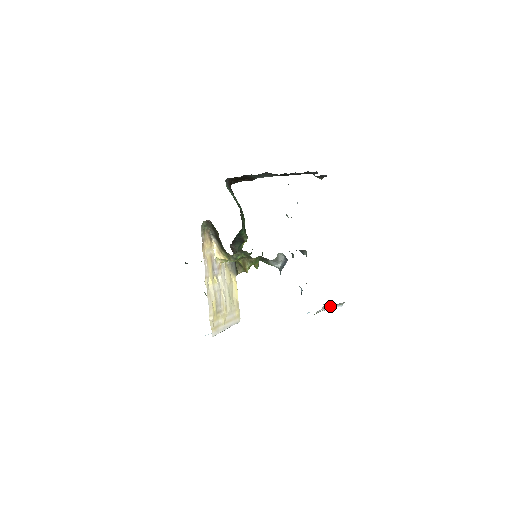
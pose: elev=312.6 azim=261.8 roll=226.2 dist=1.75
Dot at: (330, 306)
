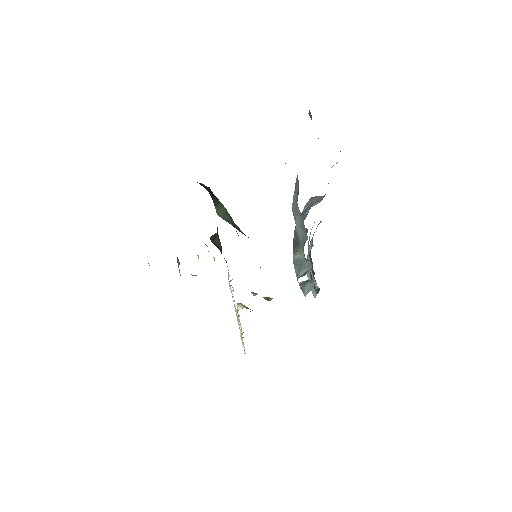
Dot at: occluded
